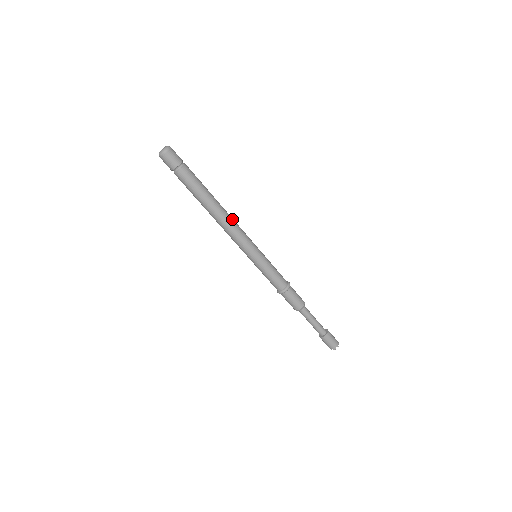
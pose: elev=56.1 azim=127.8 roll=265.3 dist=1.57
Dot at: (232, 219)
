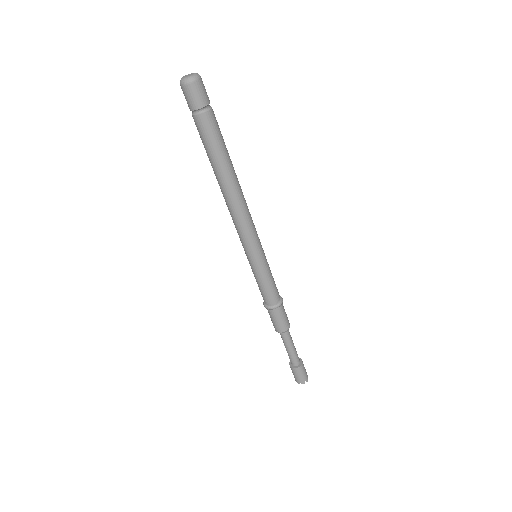
Dot at: (245, 201)
